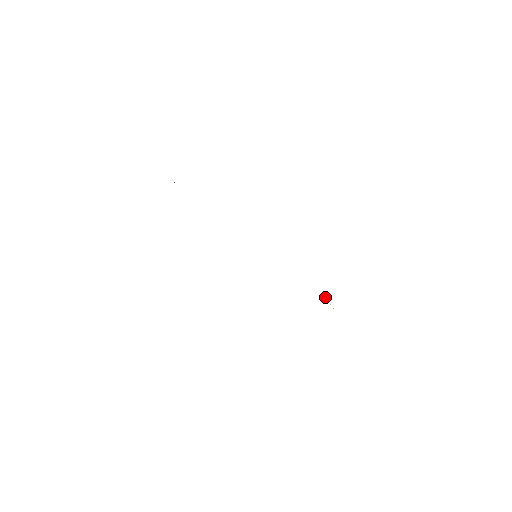
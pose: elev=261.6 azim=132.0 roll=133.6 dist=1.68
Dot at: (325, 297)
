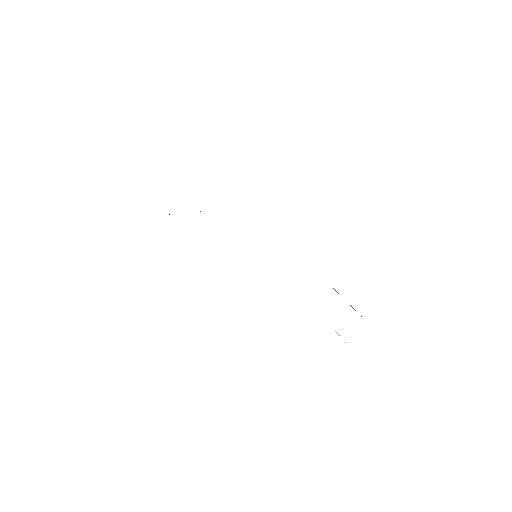
Dot at: (337, 333)
